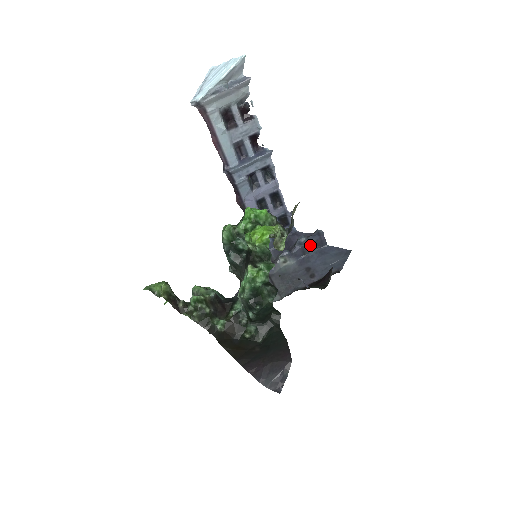
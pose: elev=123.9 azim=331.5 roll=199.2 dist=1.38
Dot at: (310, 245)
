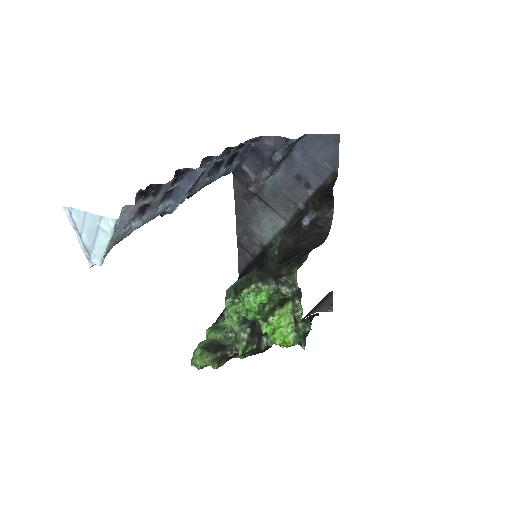
Dot at: (288, 152)
